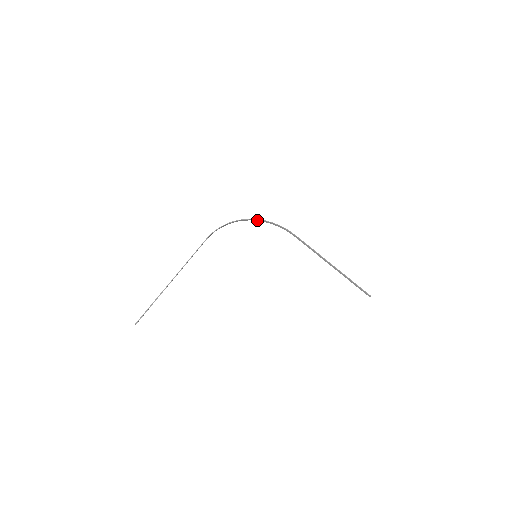
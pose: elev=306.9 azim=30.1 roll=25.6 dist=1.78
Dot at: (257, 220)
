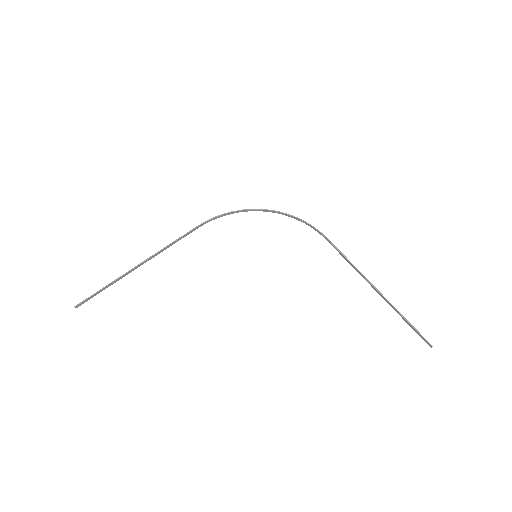
Dot at: (276, 212)
